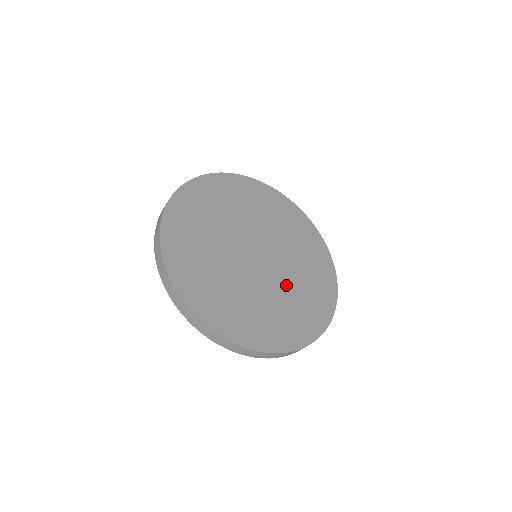
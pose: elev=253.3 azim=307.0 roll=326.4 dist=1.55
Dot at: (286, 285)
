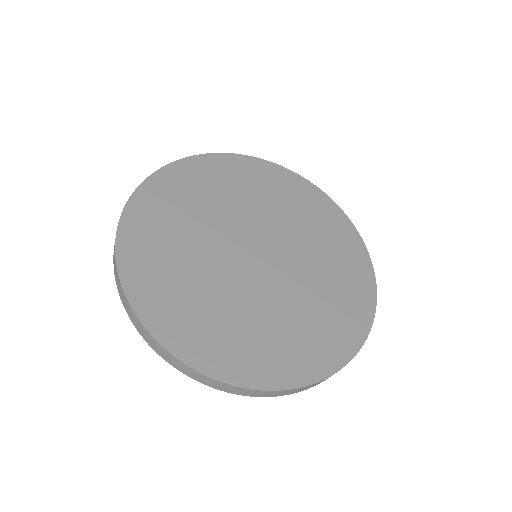
Dot at: (308, 272)
